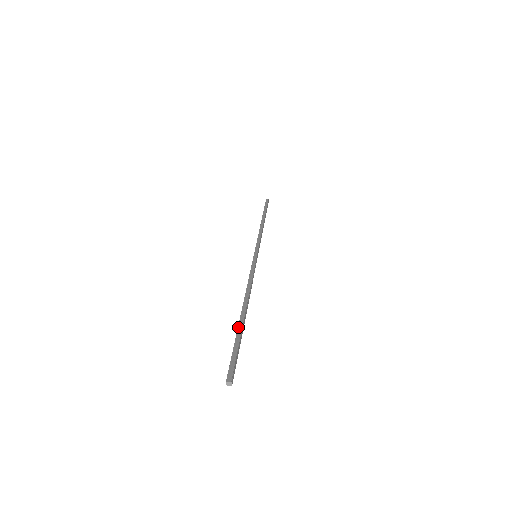
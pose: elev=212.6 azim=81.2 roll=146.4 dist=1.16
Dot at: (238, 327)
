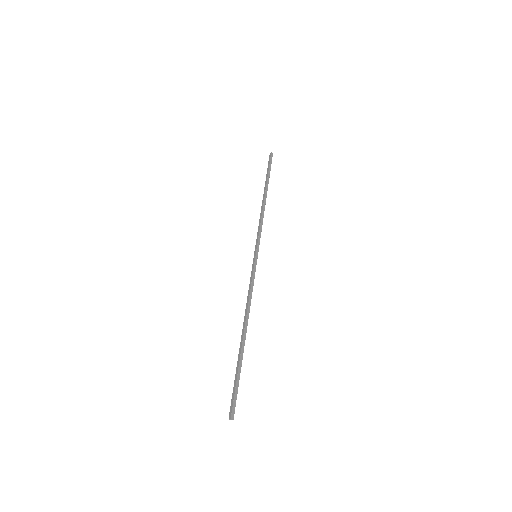
Dot at: (240, 358)
